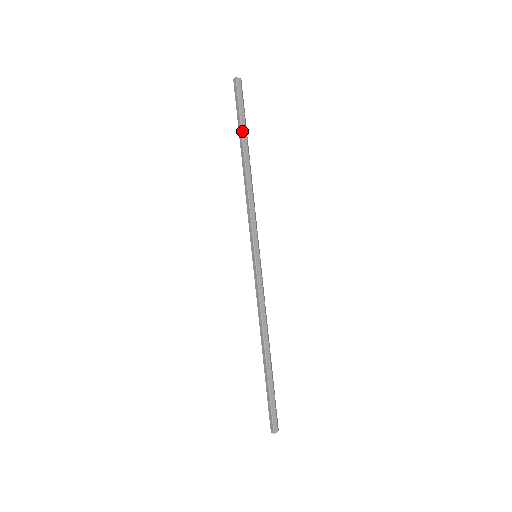
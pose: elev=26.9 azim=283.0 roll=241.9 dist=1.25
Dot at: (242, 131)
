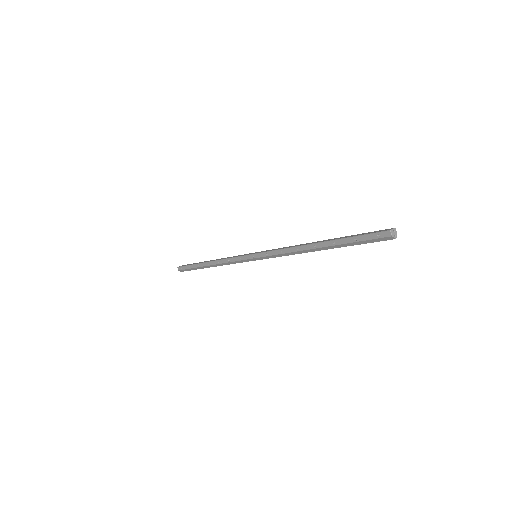
Dot at: occluded
